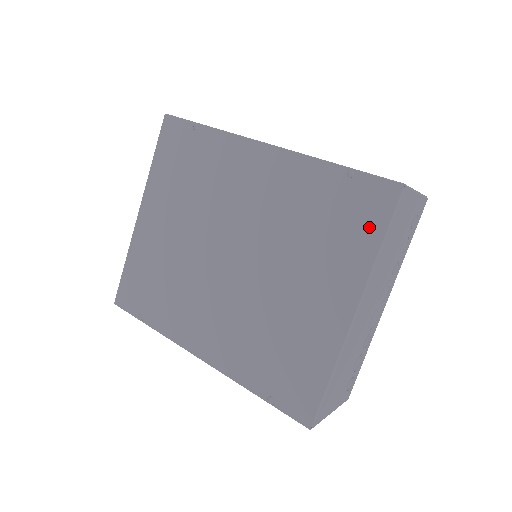
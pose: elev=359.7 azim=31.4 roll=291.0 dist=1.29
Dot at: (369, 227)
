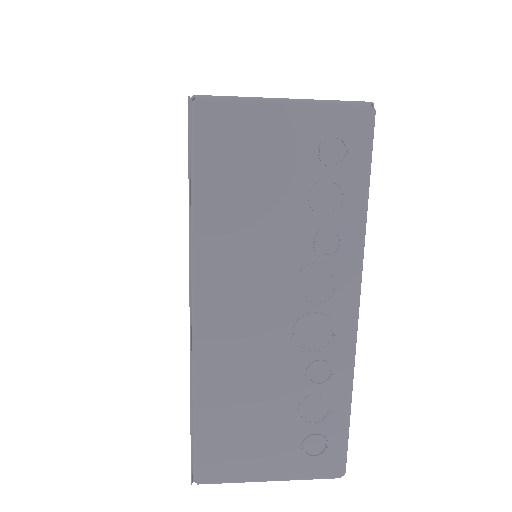
Dot at: occluded
